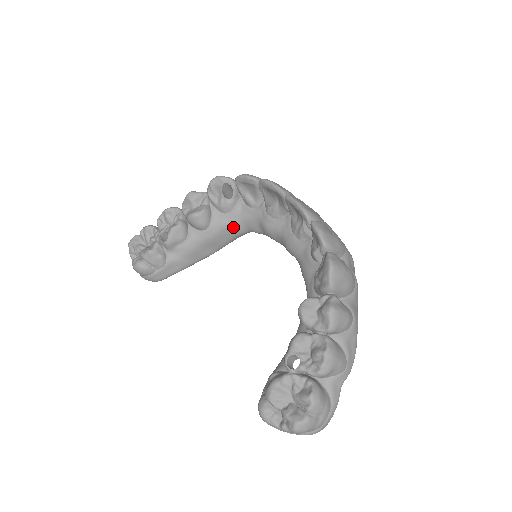
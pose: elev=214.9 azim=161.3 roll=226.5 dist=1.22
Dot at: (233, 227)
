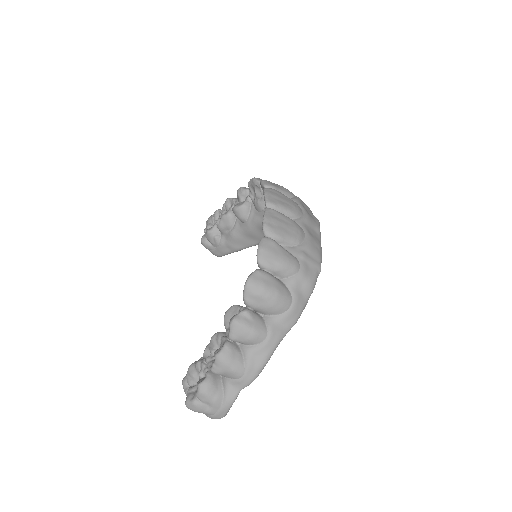
Dot at: occluded
